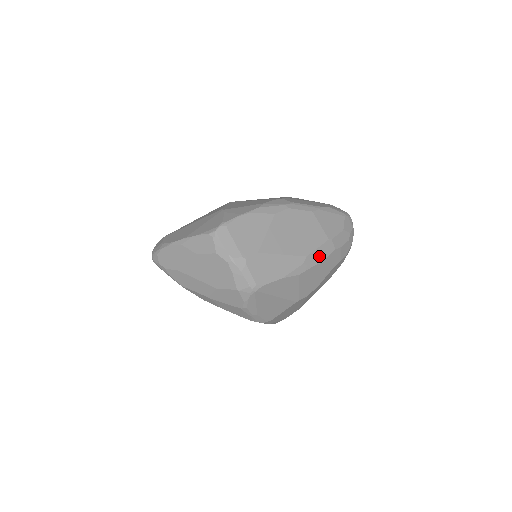
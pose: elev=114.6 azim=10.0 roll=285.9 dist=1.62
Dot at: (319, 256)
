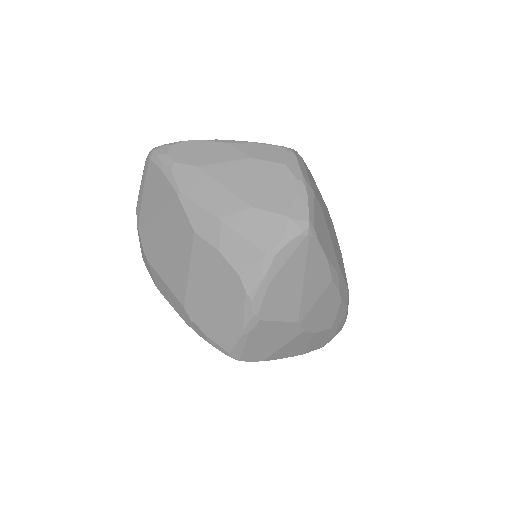
Dot at: (342, 289)
